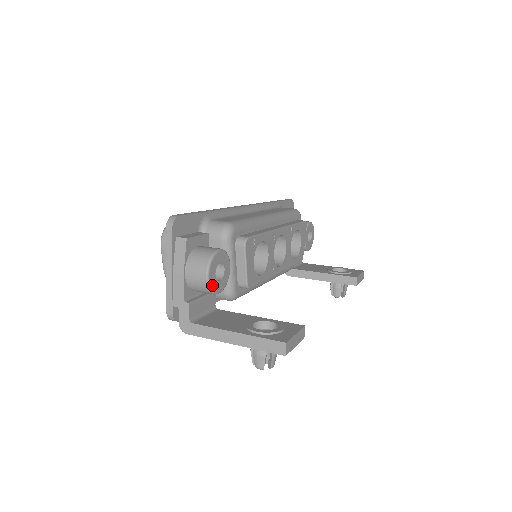
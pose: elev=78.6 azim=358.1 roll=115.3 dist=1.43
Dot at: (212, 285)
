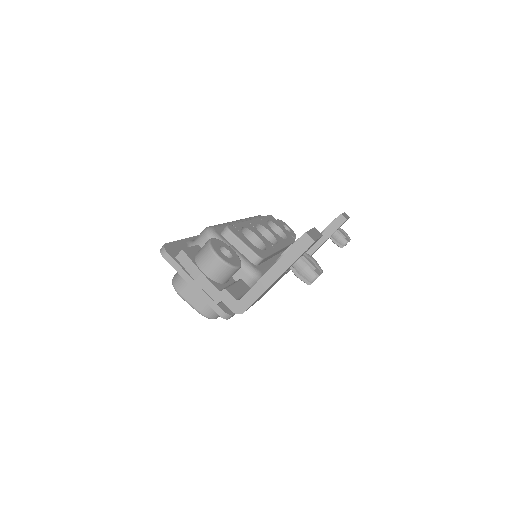
Dot at: (227, 261)
